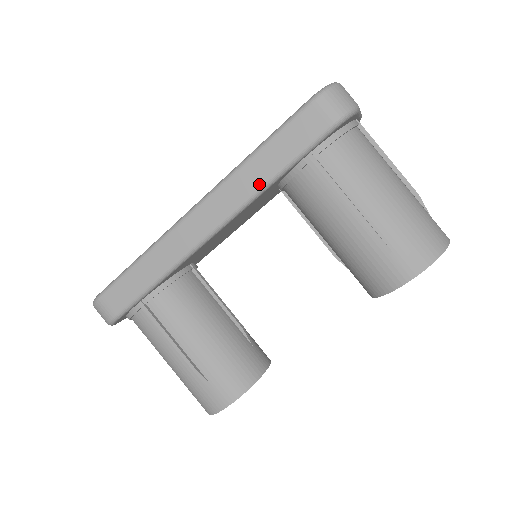
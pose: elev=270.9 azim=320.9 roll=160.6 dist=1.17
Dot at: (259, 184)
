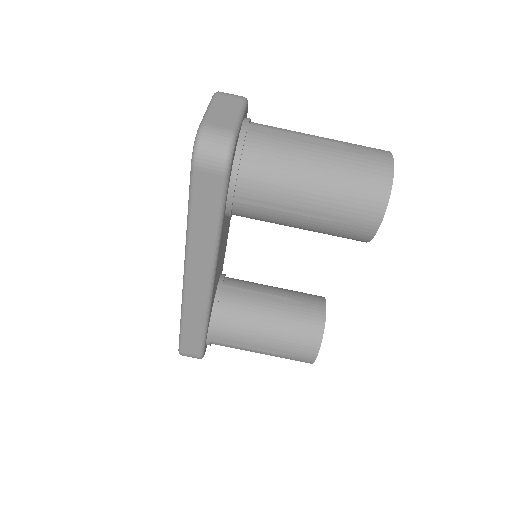
Dot at: (212, 241)
